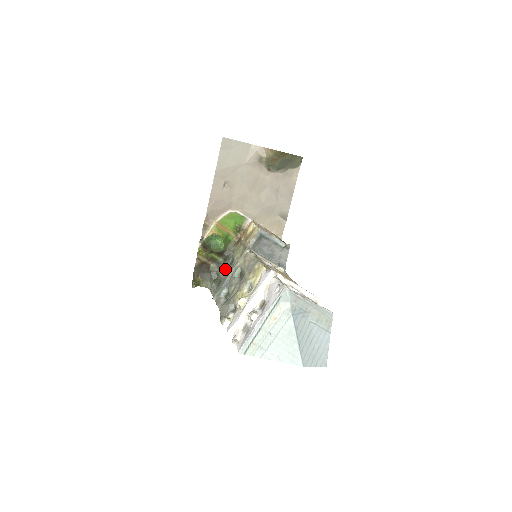
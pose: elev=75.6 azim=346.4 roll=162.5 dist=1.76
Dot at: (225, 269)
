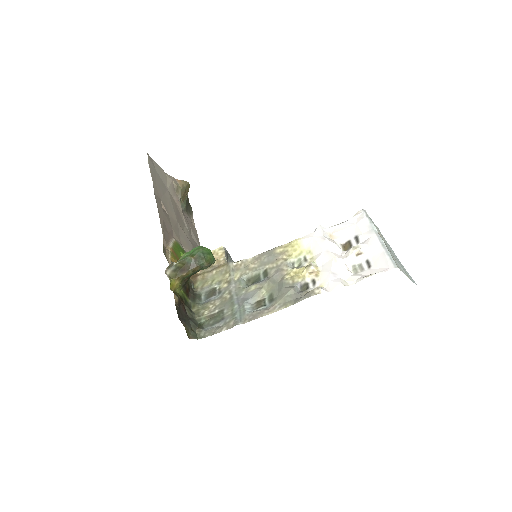
Dot at: (208, 304)
